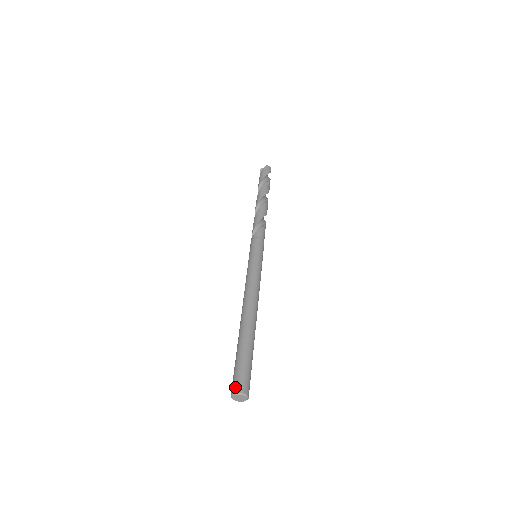
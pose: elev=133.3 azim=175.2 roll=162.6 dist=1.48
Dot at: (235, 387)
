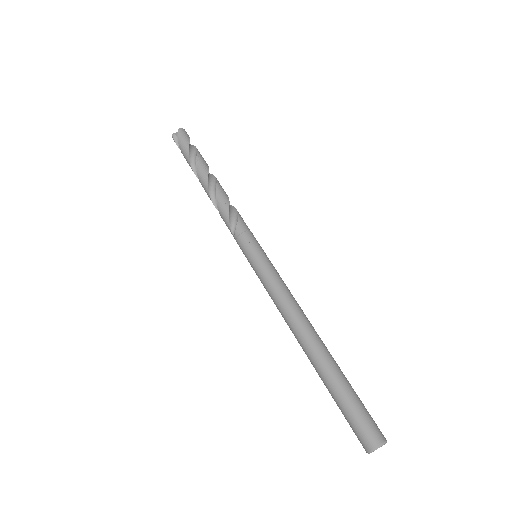
Dot at: (370, 440)
